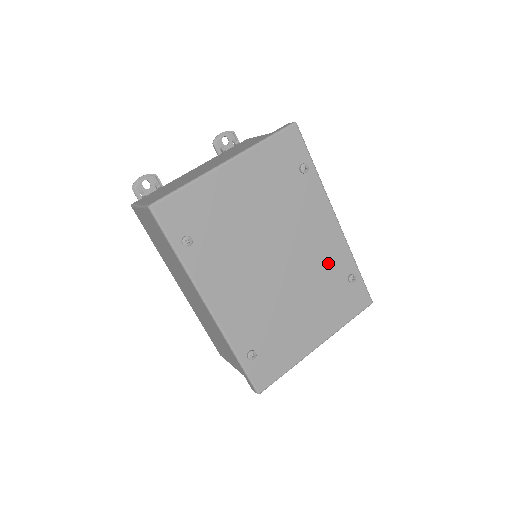
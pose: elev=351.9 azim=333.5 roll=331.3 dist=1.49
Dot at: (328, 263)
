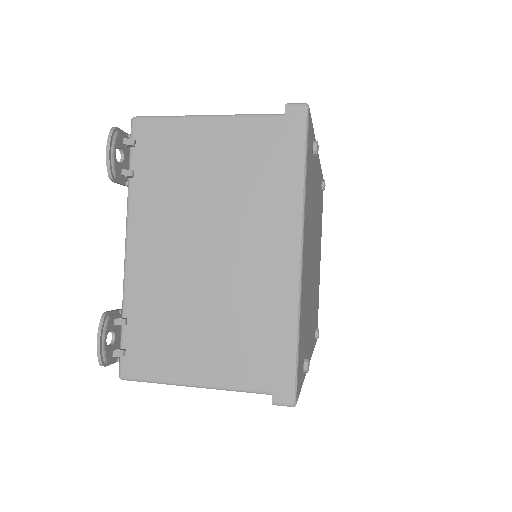
Dot at: (319, 200)
